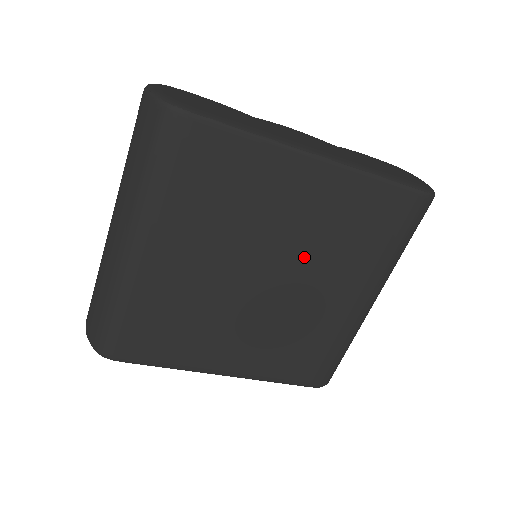
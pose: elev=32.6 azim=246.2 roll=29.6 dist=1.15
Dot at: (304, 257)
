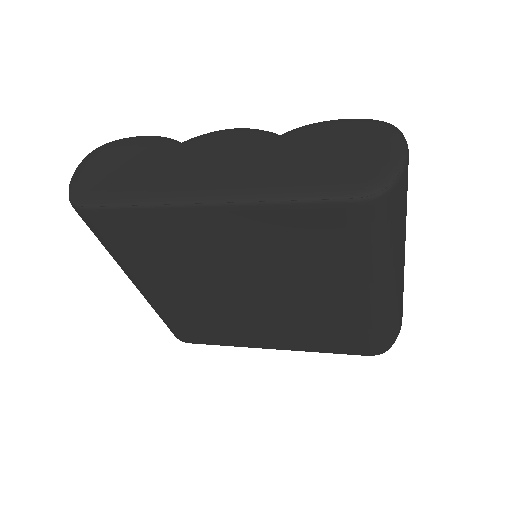
Dot at: (267, 275)
